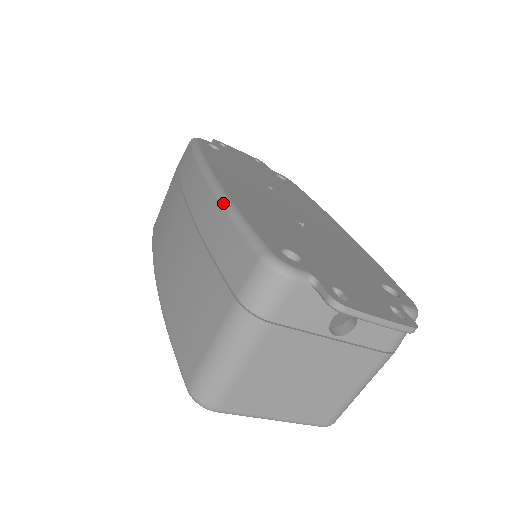
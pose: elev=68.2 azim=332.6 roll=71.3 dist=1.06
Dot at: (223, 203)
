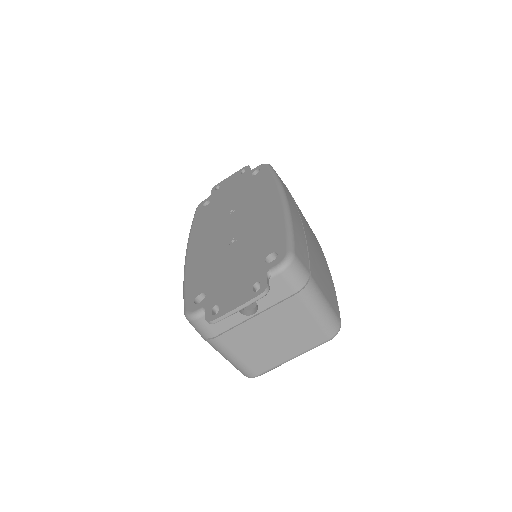
Dot at: occluded
